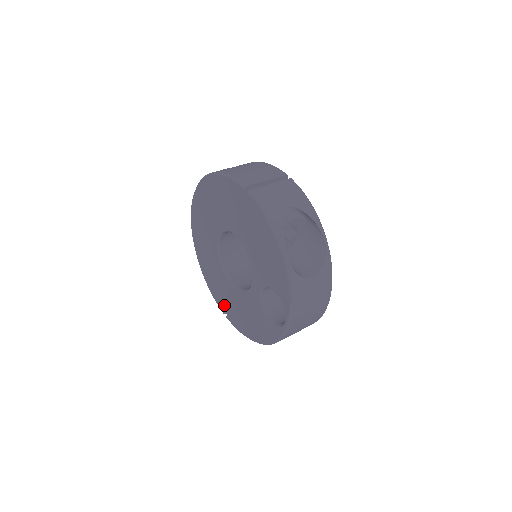
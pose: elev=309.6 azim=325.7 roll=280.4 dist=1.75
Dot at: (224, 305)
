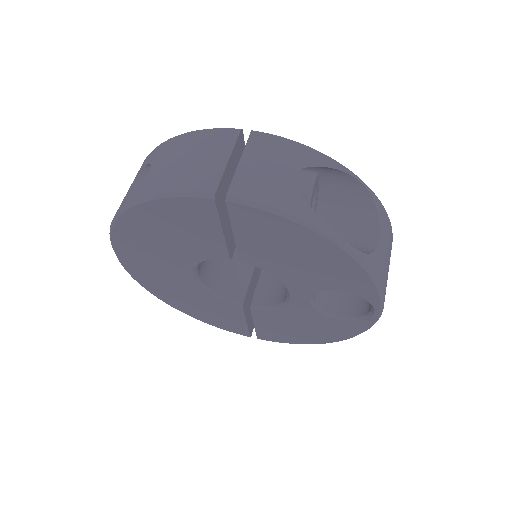
Dot at: (247, 330)
